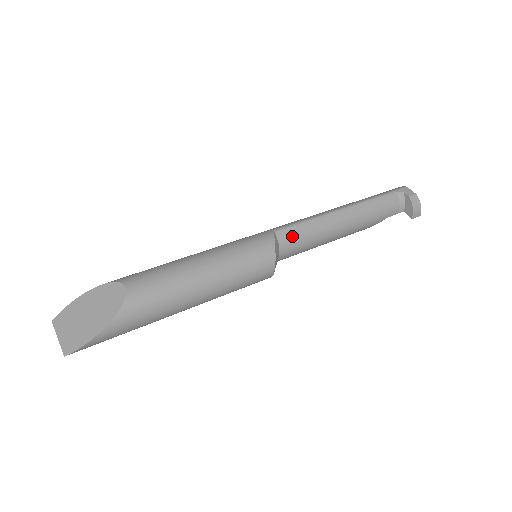
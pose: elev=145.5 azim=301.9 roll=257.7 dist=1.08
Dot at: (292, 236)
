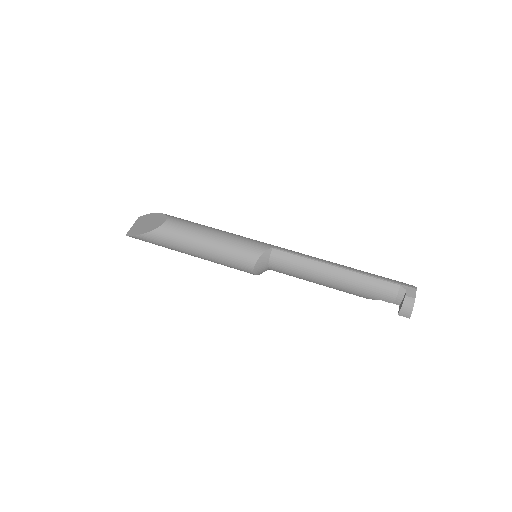
Dot at: (283, 259)
